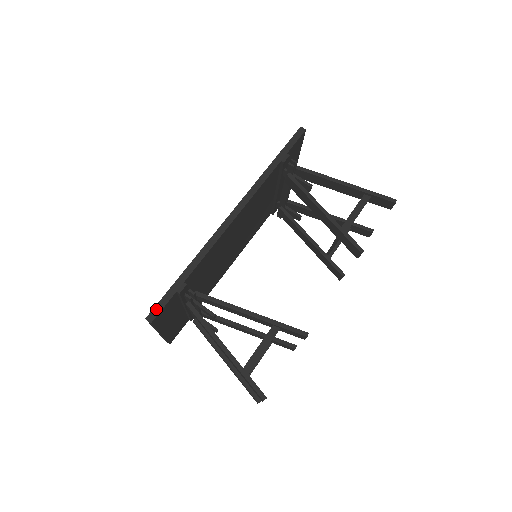
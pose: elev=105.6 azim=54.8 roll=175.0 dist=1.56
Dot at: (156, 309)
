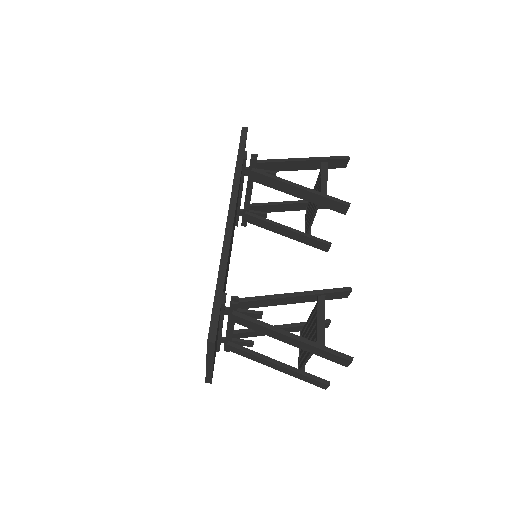
Dot at: (212, 328)
